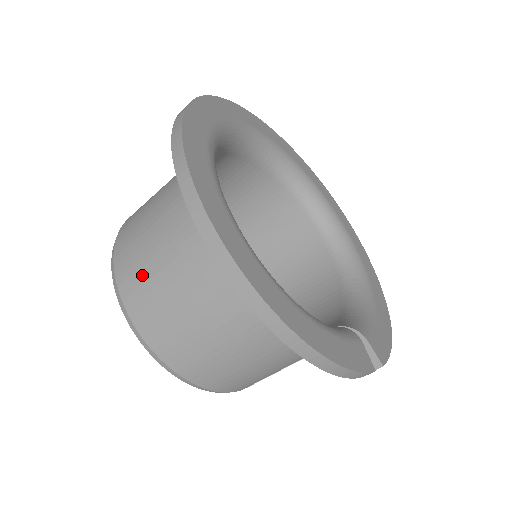
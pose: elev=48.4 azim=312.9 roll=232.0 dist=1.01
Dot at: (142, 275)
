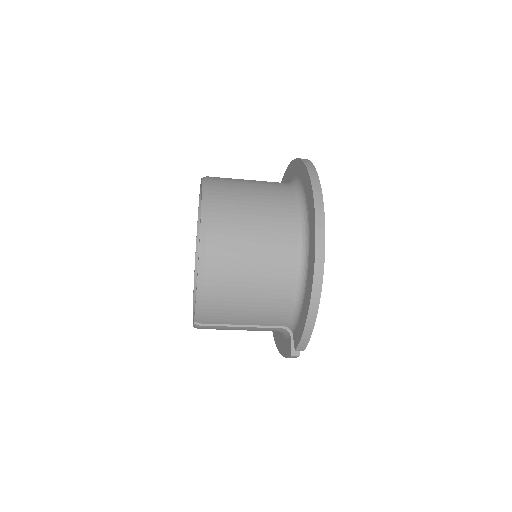
Dot at: (233, 209)
